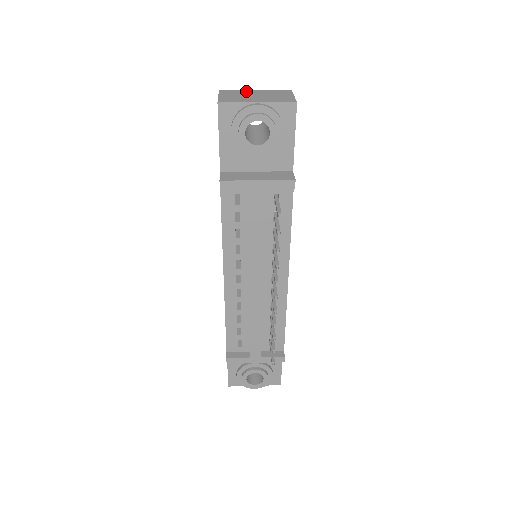
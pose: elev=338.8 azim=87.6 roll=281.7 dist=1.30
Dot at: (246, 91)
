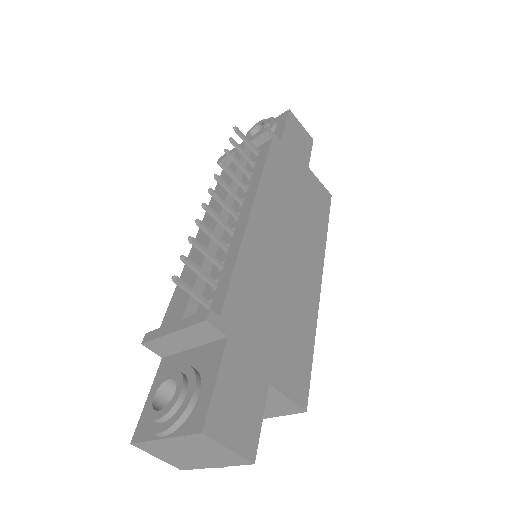
Dot at: occluded
